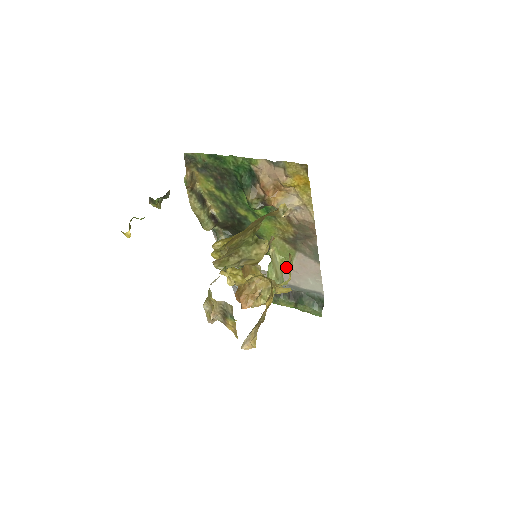
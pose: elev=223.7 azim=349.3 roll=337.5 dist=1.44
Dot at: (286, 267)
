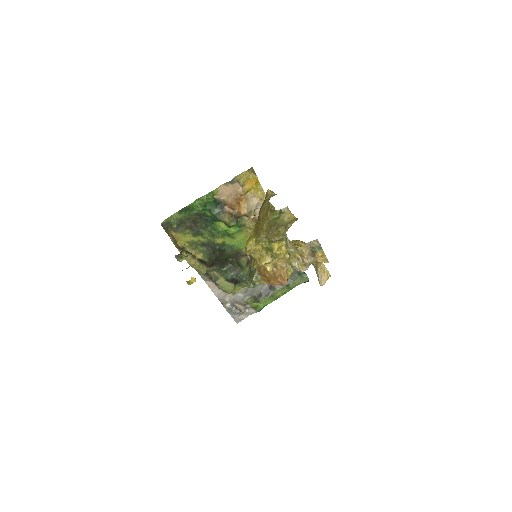
Dot at: occluded
